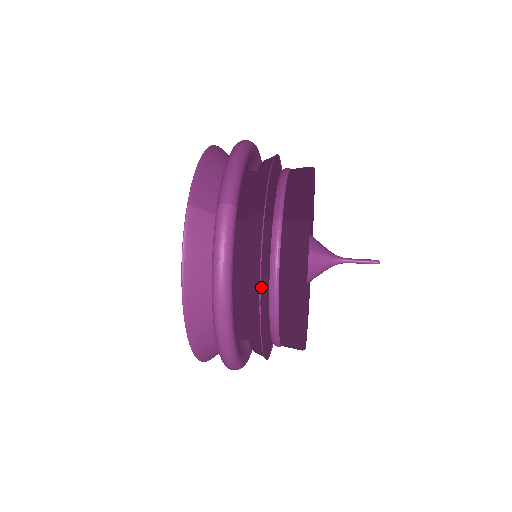
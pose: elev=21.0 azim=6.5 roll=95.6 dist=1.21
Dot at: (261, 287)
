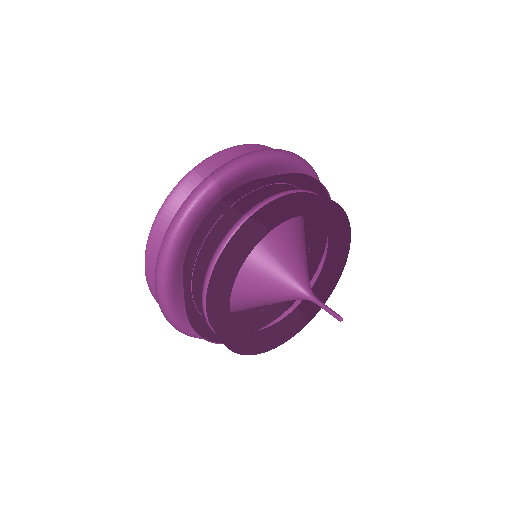
Dot at: (205, 261)
